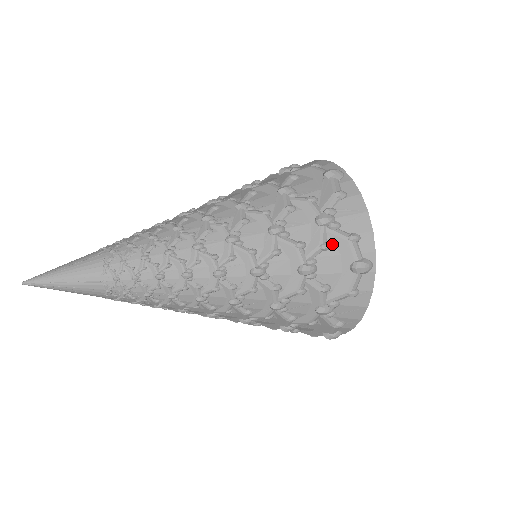
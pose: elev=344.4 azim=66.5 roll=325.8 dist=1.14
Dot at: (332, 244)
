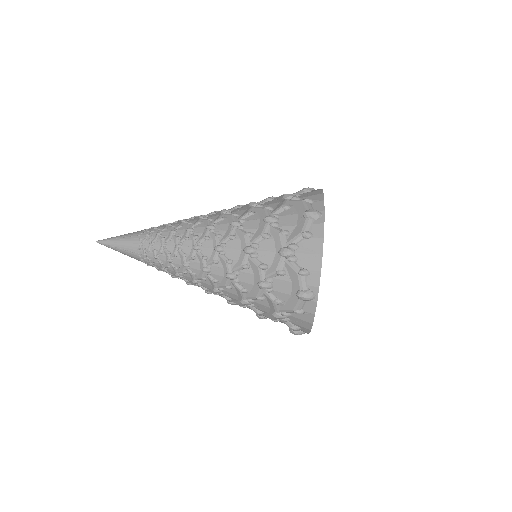
Dot at: (287, 272)
